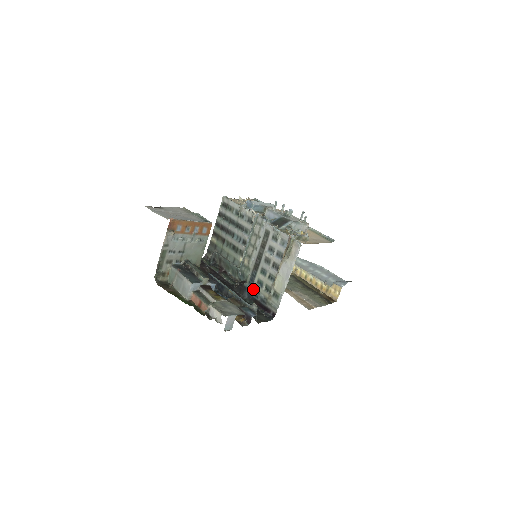
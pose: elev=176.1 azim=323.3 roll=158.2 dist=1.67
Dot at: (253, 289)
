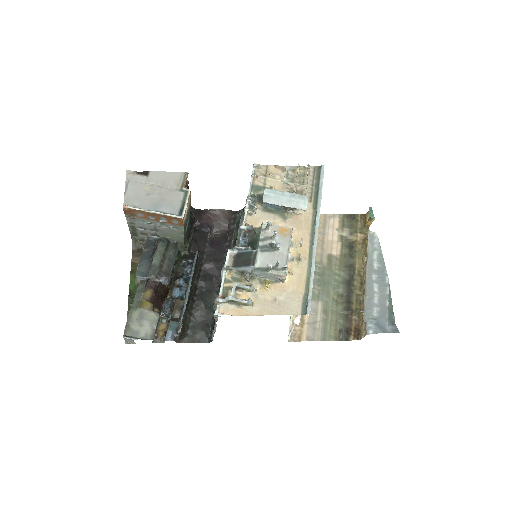
Dot at: occluded
